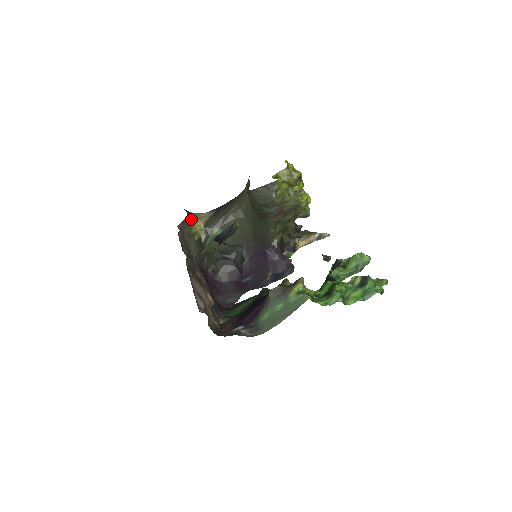
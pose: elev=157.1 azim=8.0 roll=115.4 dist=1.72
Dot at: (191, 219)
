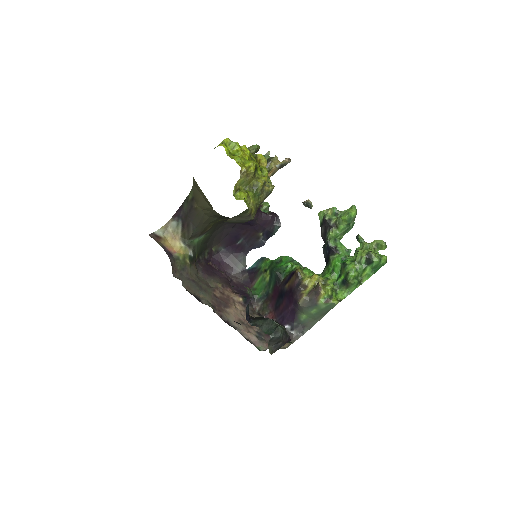
Dot at: (169, 248)
